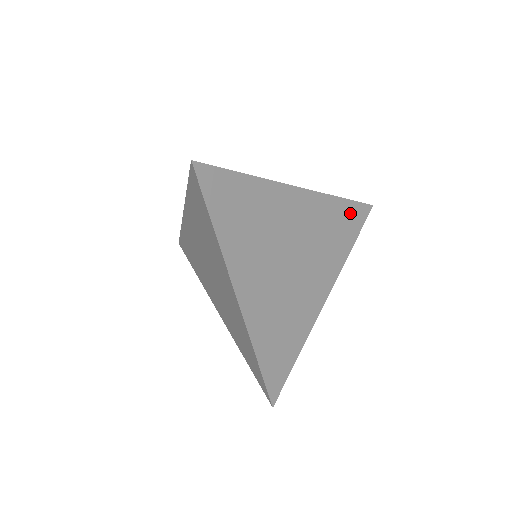
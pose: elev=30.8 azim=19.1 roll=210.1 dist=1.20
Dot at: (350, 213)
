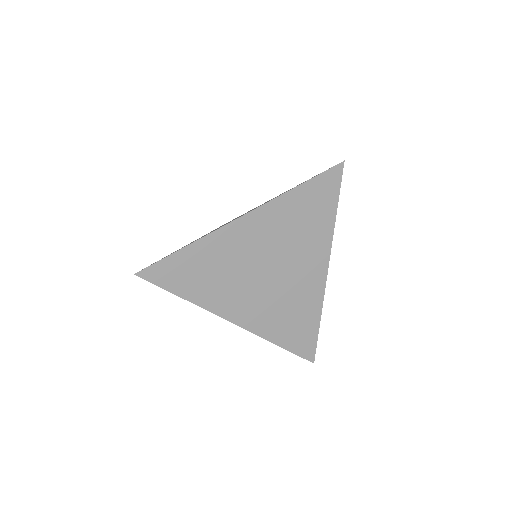
Dot at: (316, 190)
